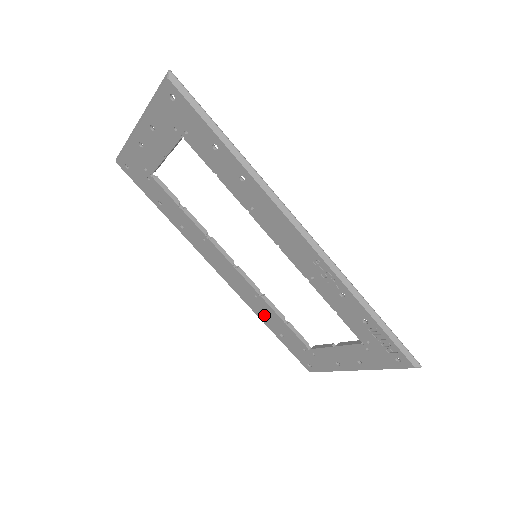
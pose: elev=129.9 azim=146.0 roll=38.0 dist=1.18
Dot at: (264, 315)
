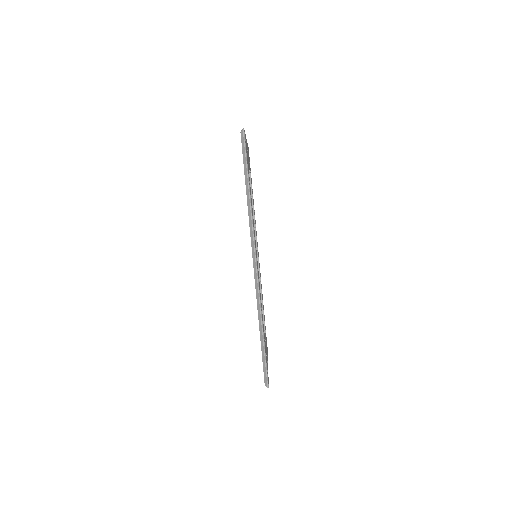
Dot at: occluded
